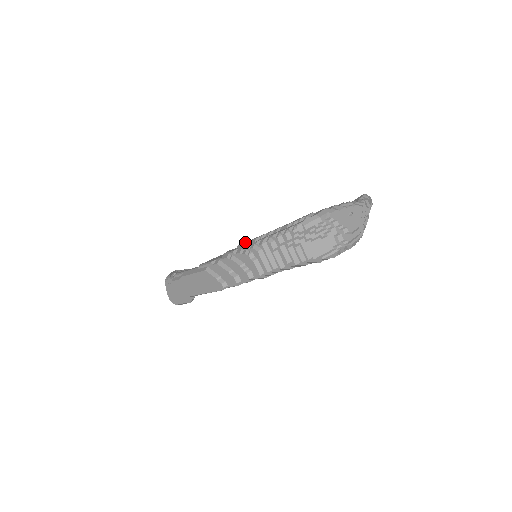
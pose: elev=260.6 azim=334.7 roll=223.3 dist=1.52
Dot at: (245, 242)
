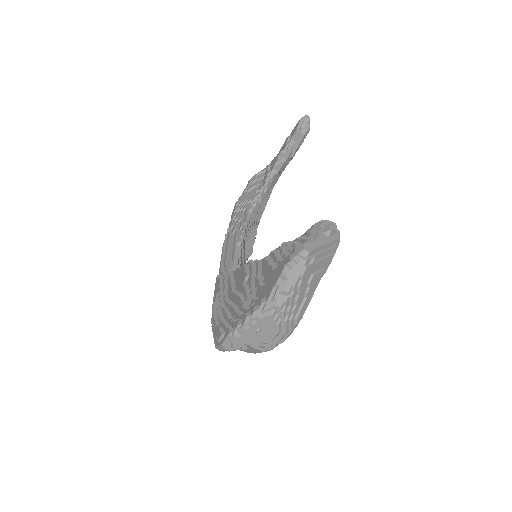
Dot at: (212, 309)
